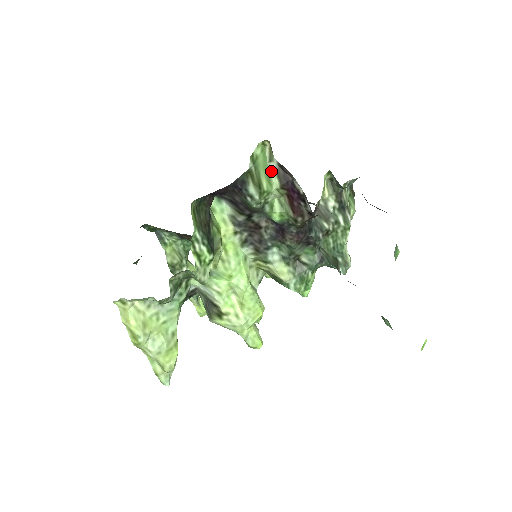
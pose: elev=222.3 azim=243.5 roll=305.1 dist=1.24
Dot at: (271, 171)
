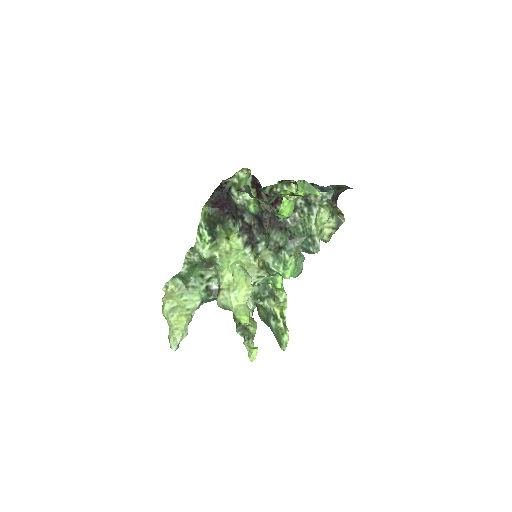
Dot at: (249, 182)
